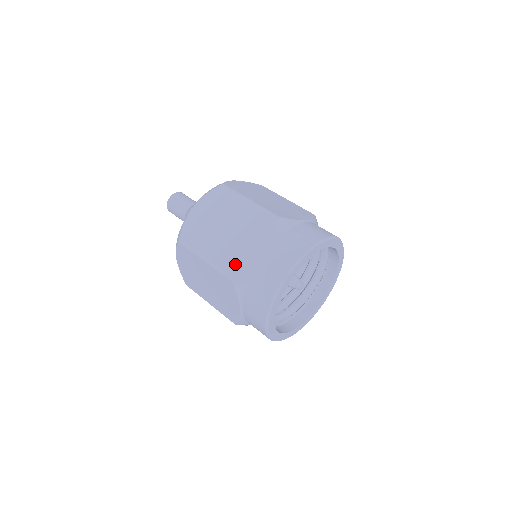
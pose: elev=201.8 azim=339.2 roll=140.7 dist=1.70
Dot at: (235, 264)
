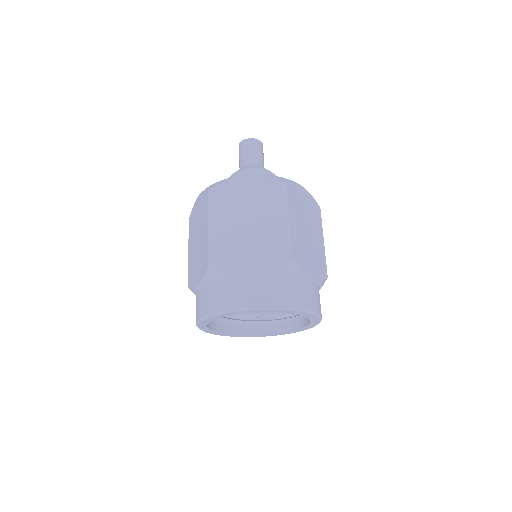
Dot at: (191, 278)
